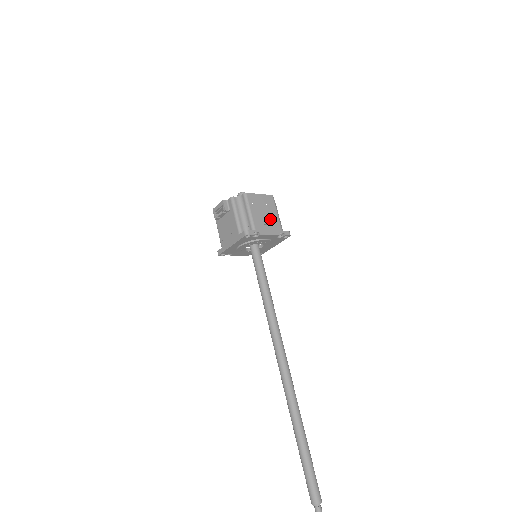
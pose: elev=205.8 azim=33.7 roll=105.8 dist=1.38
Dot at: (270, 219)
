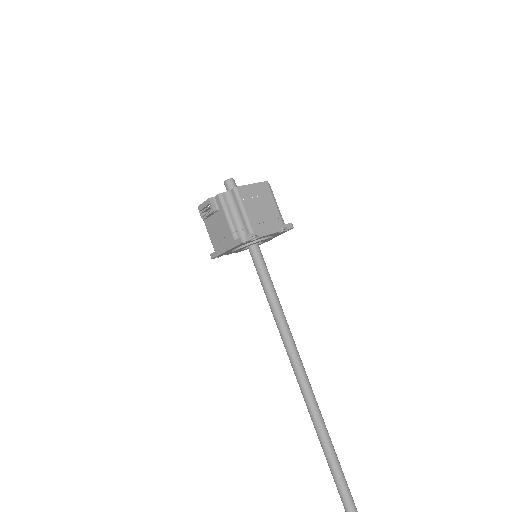
Dot at: (268, 214)
